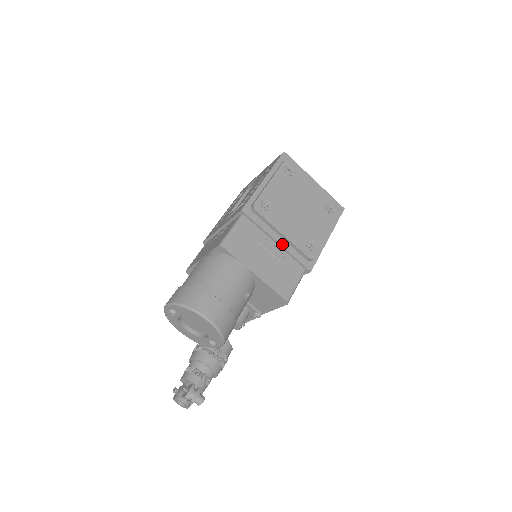
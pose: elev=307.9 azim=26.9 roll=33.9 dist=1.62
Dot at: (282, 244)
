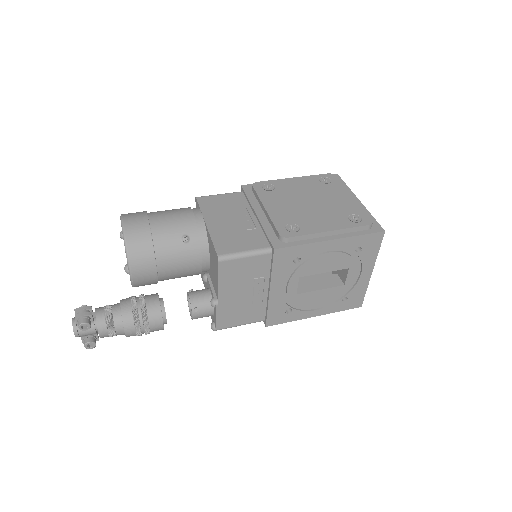
Dot at: (260, 218)
